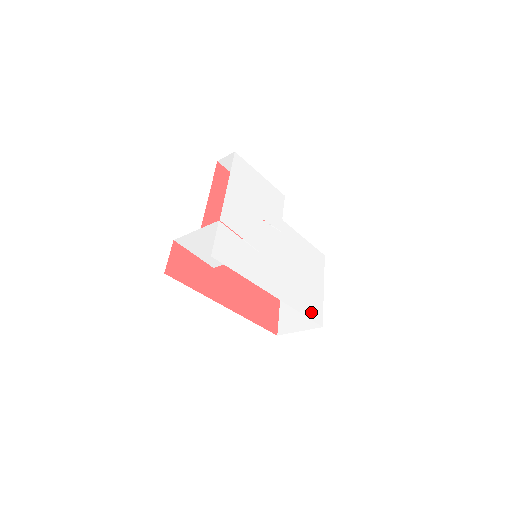
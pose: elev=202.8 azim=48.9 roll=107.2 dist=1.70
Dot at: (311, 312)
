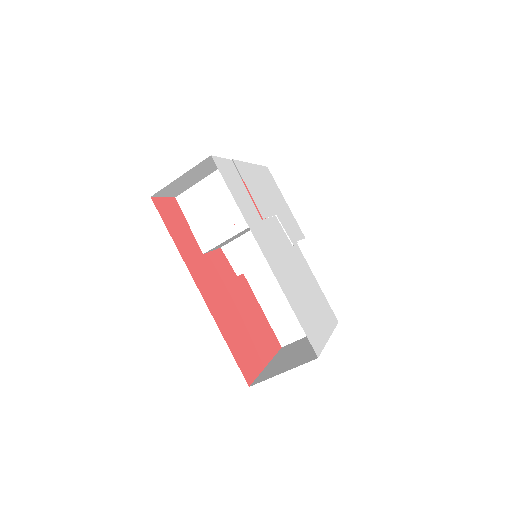
Dot at: (306, 327)
